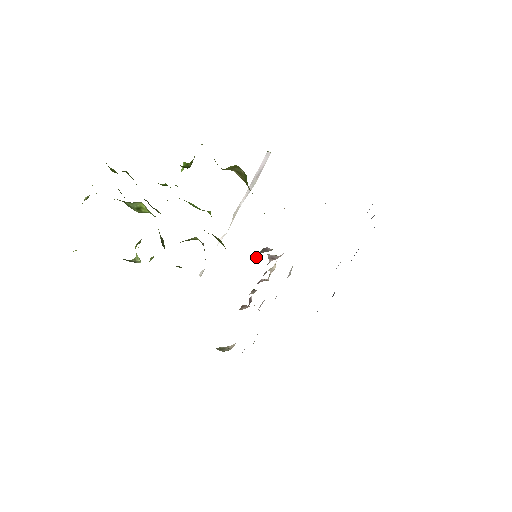
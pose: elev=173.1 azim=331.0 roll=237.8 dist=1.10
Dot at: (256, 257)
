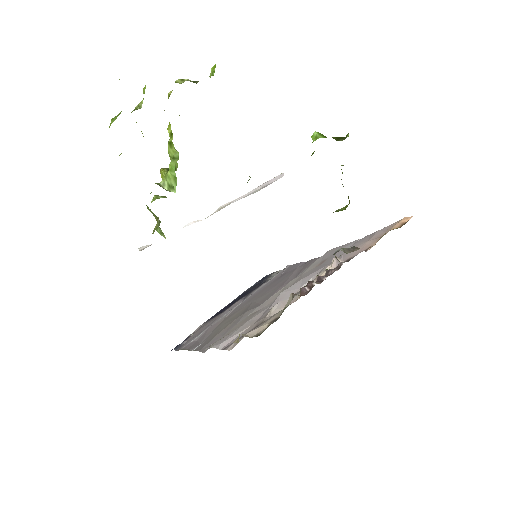
Dot at: (347, 251)
